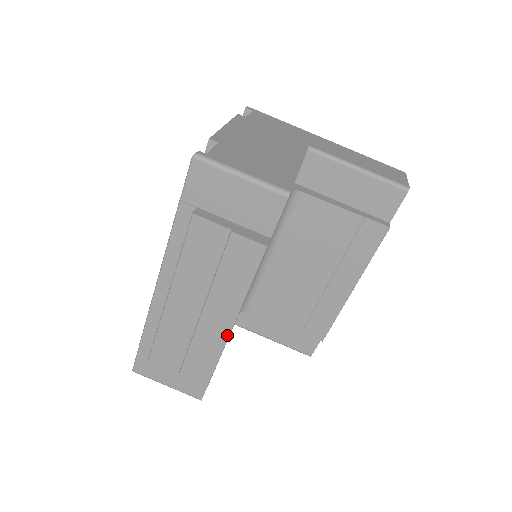
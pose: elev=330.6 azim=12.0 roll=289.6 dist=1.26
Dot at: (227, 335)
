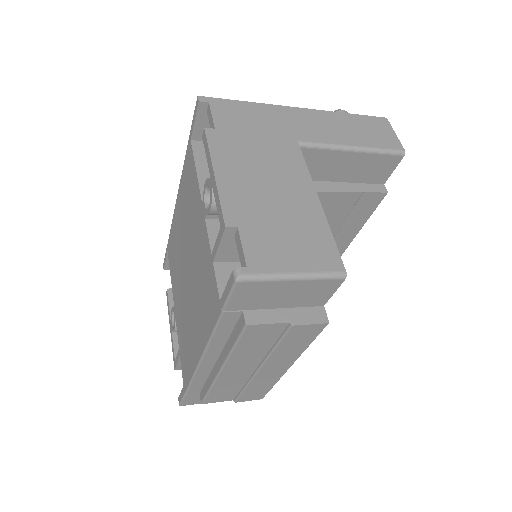
Dot at: (283, 373)
